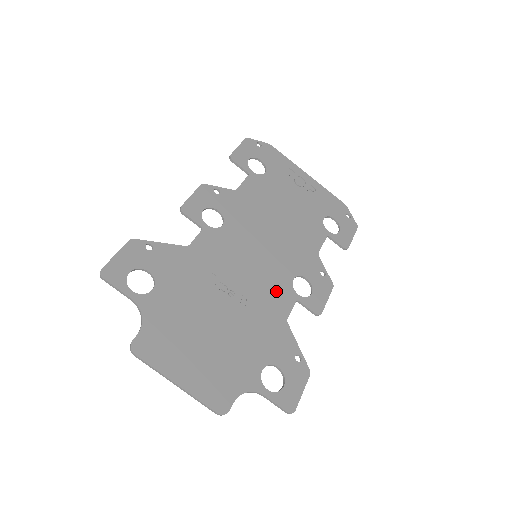
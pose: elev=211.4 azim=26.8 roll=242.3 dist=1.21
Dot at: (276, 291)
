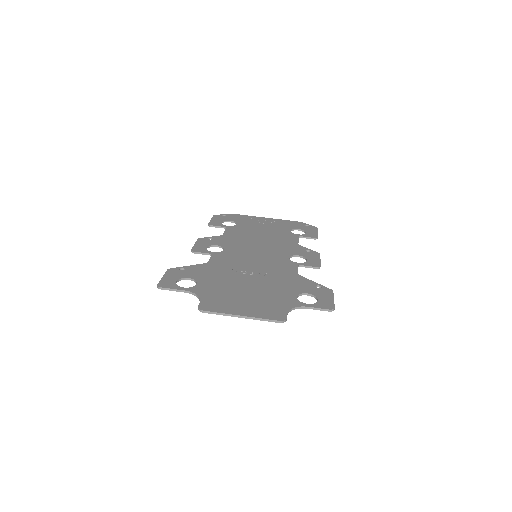
Dot at: (281, 265)
